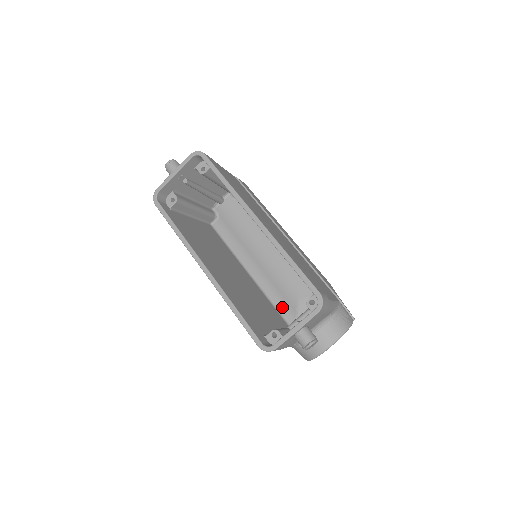
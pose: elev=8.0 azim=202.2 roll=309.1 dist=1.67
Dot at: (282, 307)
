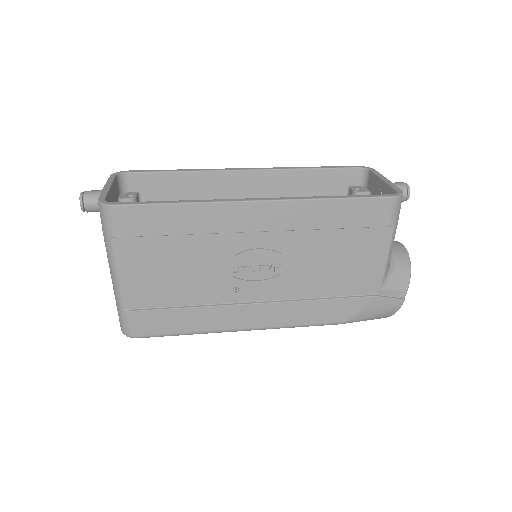
Dot at: occluded
